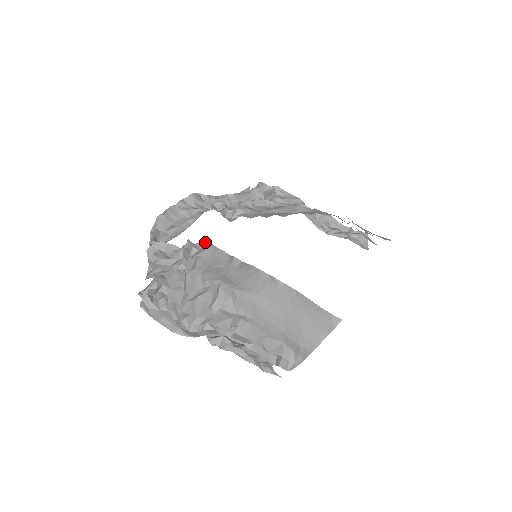
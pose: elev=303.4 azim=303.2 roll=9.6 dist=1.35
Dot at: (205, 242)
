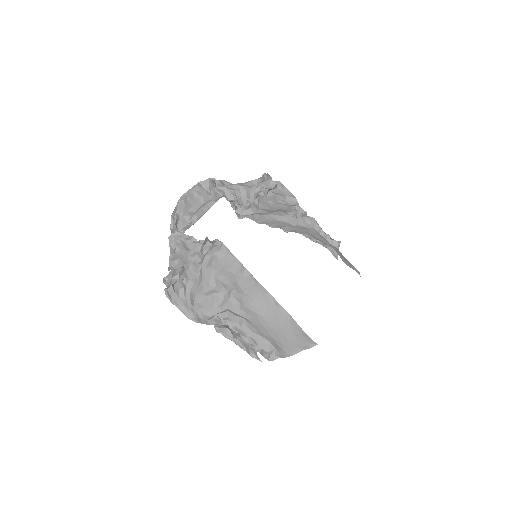
Dot at: (220, 241)
